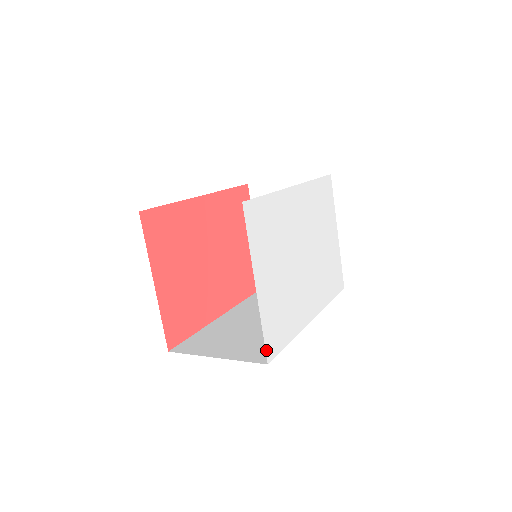
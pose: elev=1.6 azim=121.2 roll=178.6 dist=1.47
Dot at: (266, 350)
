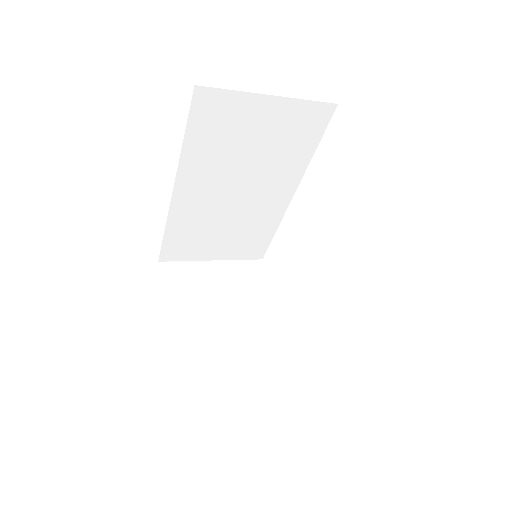
Dot at: occluded
